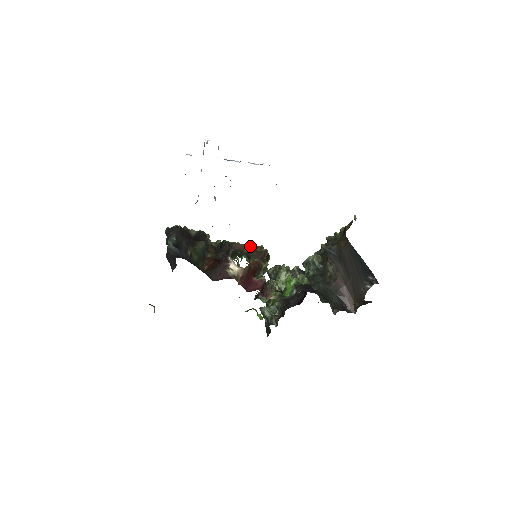
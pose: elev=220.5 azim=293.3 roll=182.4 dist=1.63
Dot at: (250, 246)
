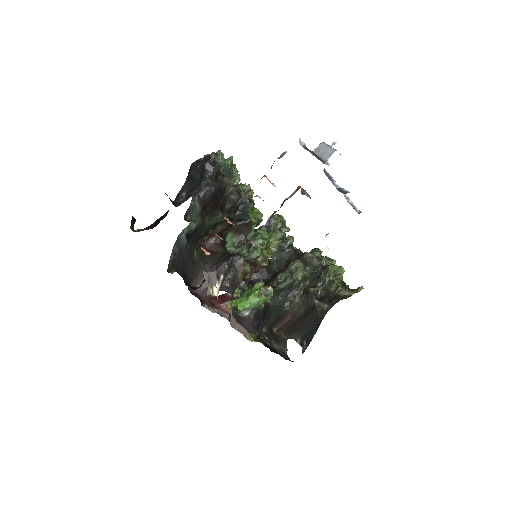
Dot at: (257, 256)
